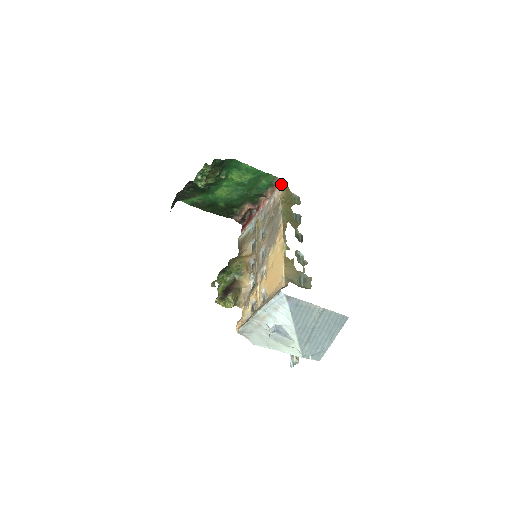
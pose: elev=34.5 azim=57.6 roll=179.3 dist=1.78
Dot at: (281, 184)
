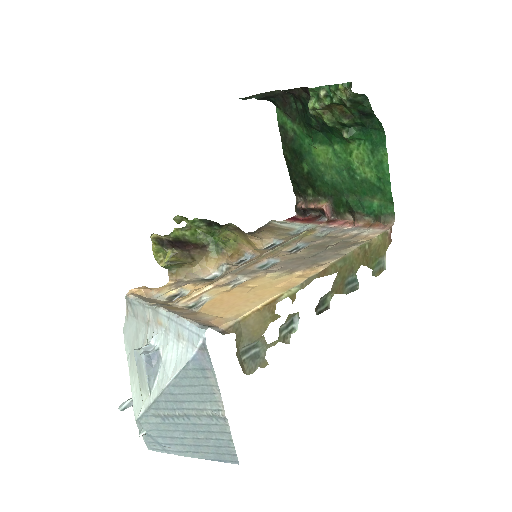
Dot at: (388, 230)
